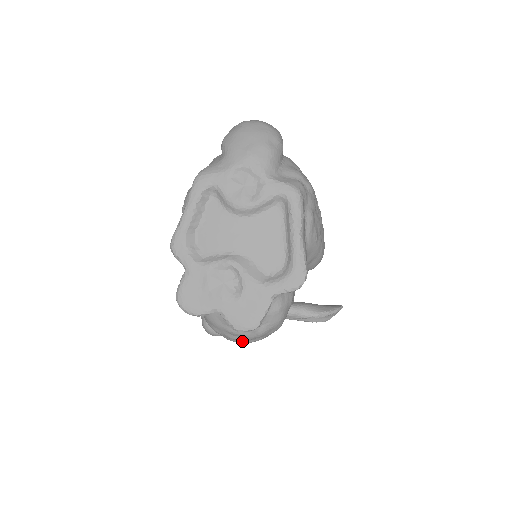
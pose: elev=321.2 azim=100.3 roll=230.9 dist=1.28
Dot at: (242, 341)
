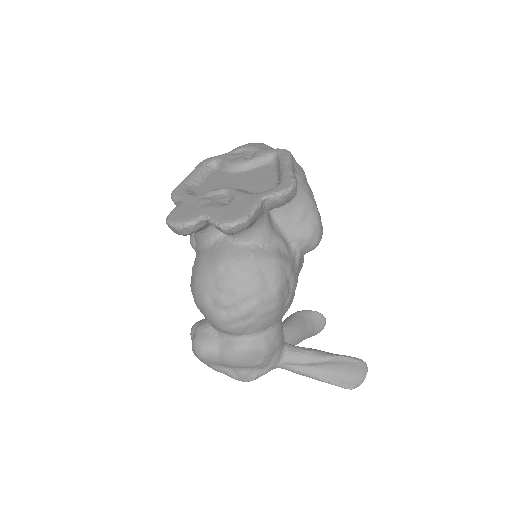
Dot at: (233, 311)
